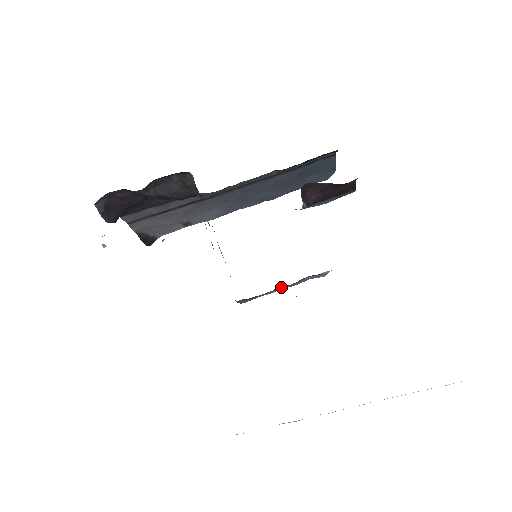
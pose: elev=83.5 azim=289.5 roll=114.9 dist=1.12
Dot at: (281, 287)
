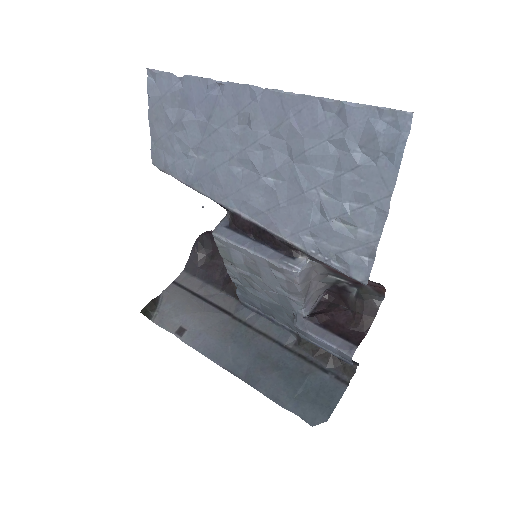
Dot at: (256, 243)
